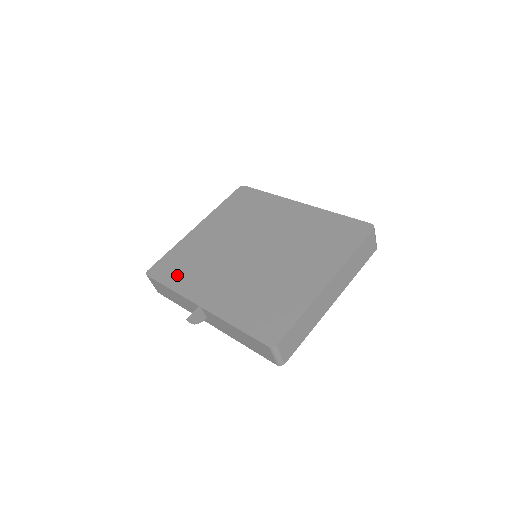
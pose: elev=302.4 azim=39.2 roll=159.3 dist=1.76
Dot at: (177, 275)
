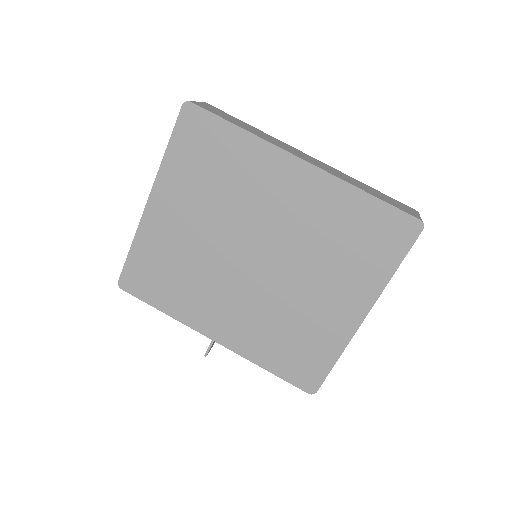
Dot at: (163, 293)
